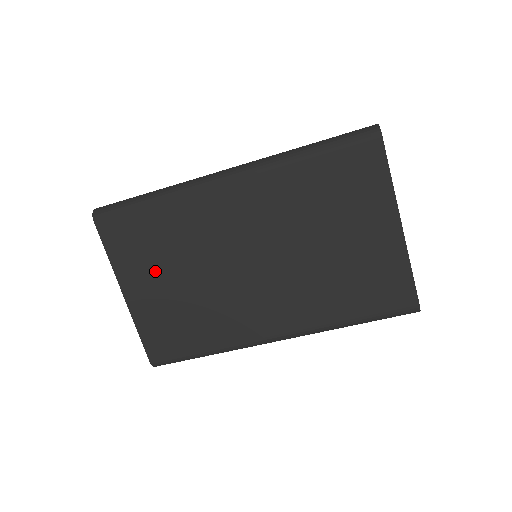
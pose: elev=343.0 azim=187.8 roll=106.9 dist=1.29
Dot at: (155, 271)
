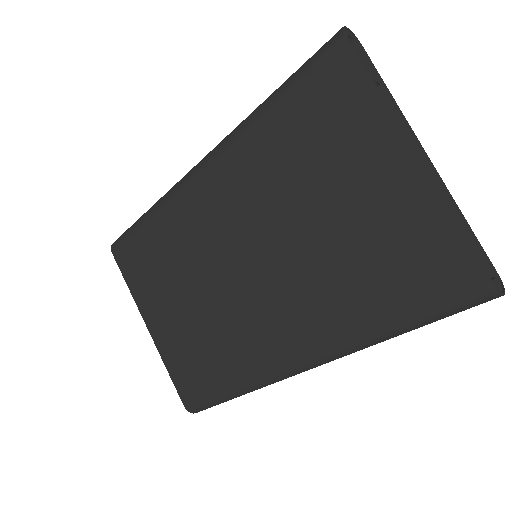
Dot at: (165, 295)
